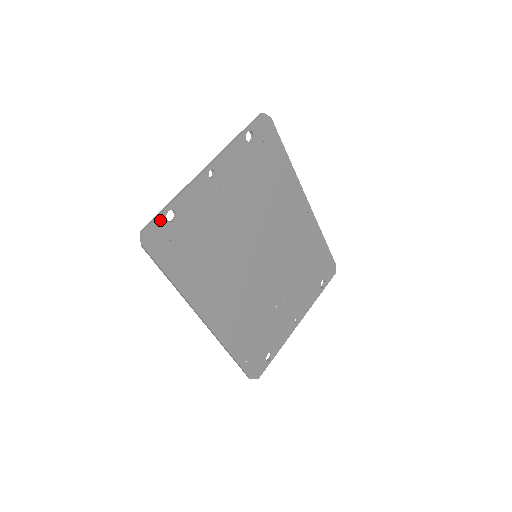
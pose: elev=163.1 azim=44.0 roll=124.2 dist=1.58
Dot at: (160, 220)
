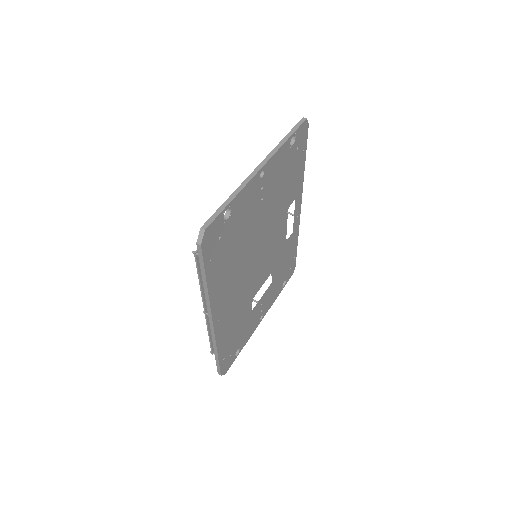
Dot at: (219, 218)
